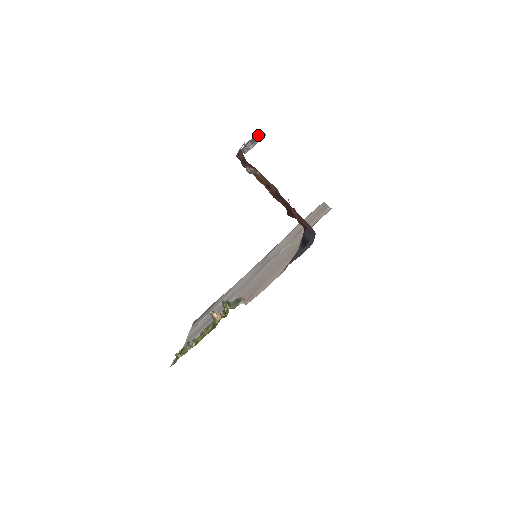
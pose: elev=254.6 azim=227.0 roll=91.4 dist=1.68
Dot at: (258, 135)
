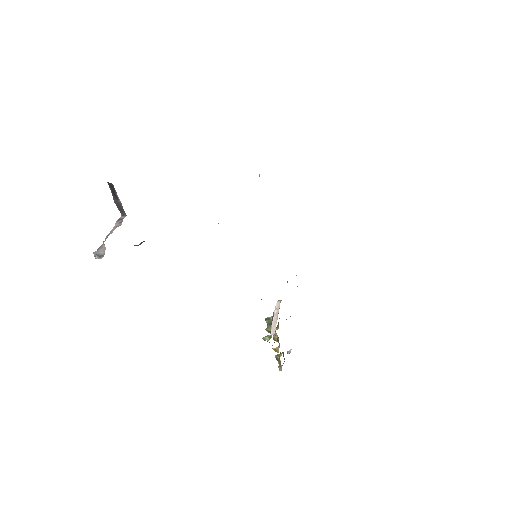
Dot at: (111, 189)
